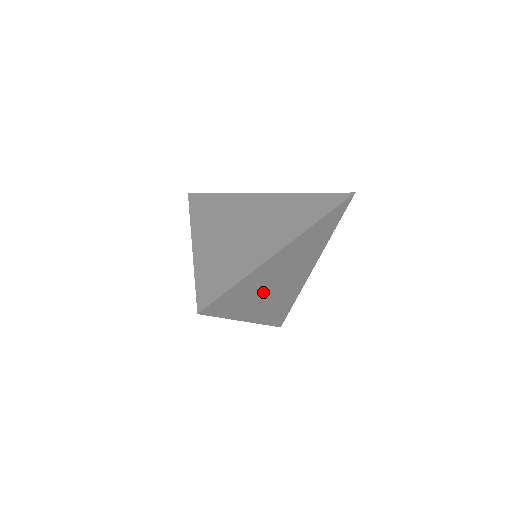
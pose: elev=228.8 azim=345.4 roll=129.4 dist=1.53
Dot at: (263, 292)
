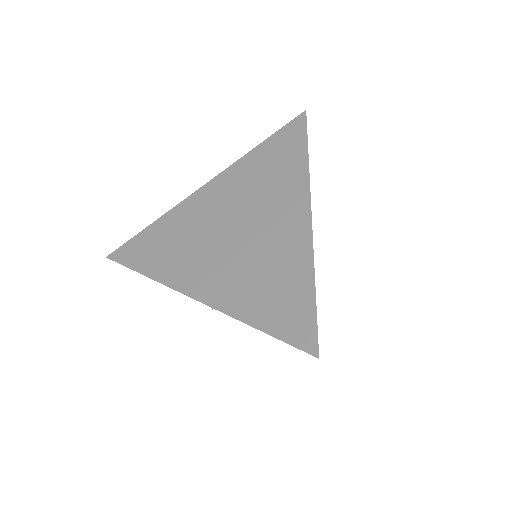
Dot at: occluded
